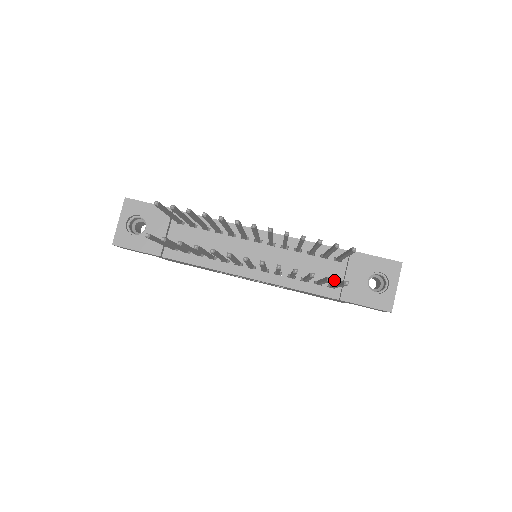
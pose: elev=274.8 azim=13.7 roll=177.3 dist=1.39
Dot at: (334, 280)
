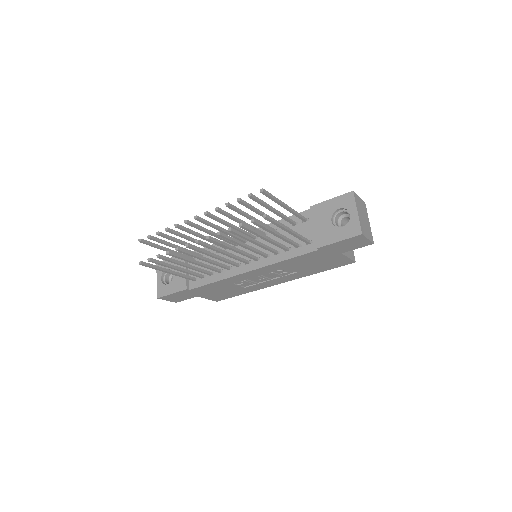
Dot at: (309, 237)
